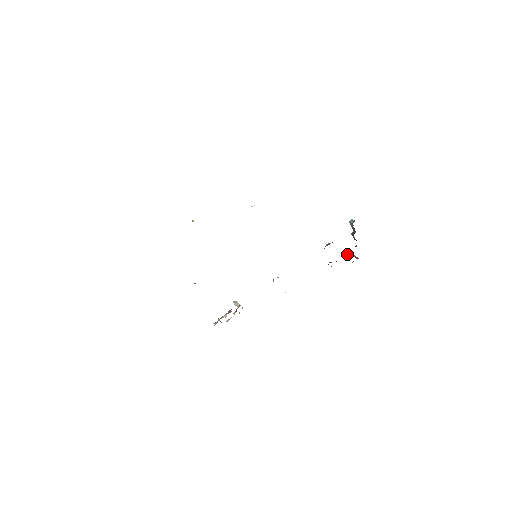
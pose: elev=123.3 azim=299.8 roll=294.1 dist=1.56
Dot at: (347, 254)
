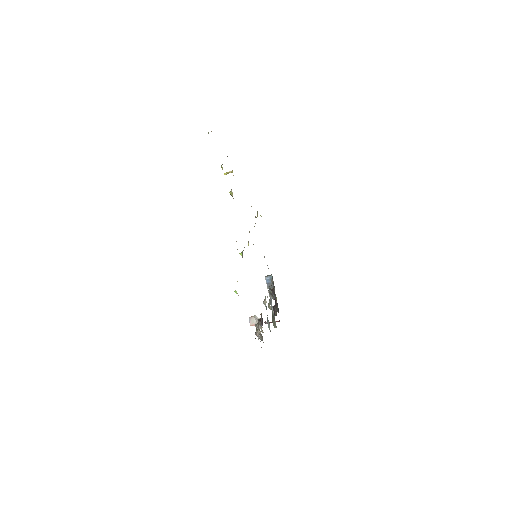
Dot at: (265, 323)
